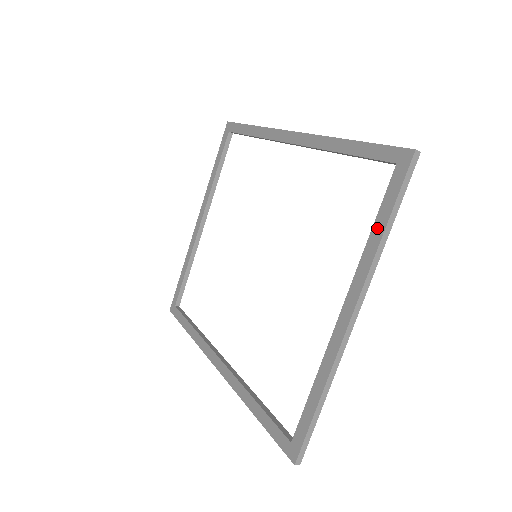
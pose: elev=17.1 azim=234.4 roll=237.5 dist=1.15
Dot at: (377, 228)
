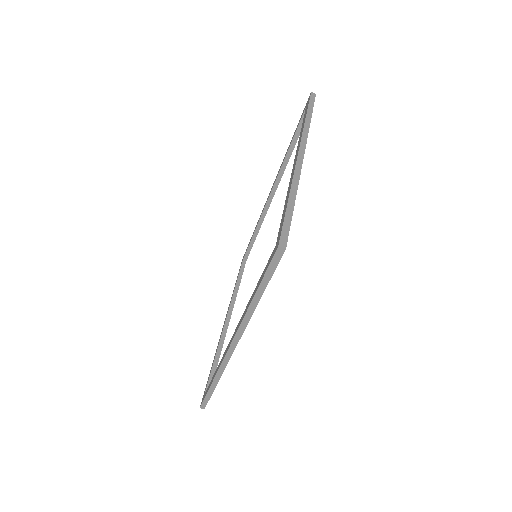
Dot at: (303, 123)
